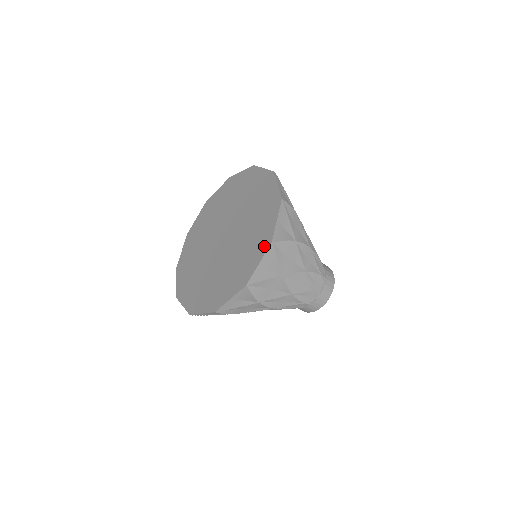
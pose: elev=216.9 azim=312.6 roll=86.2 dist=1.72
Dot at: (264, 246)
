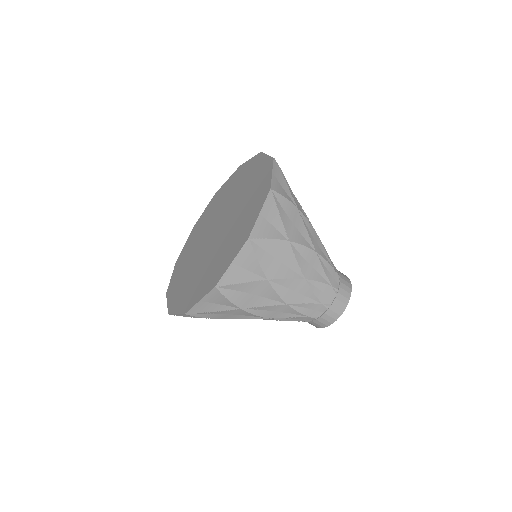
Dot at: (262, 198)
